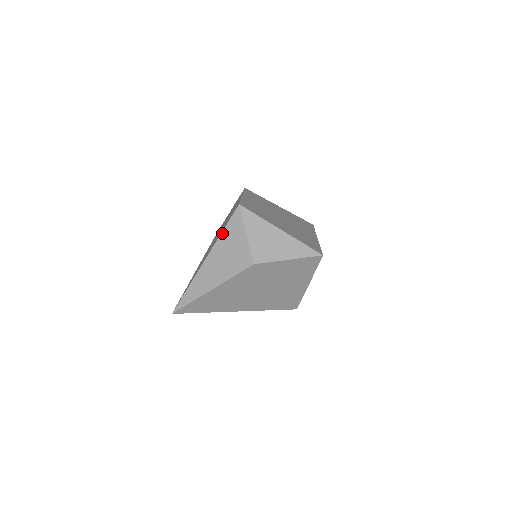
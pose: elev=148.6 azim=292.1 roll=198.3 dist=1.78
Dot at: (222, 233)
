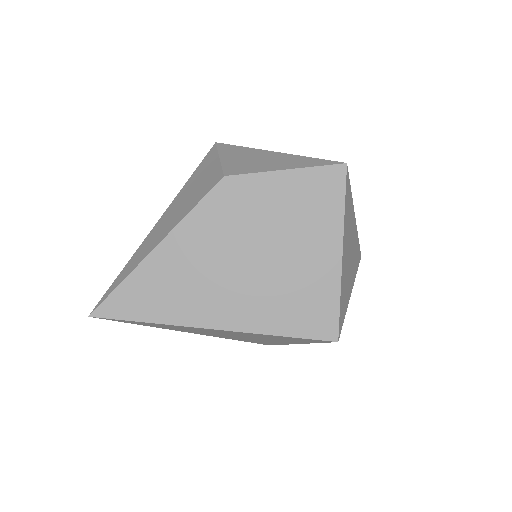
Dot at: (189, 179)
